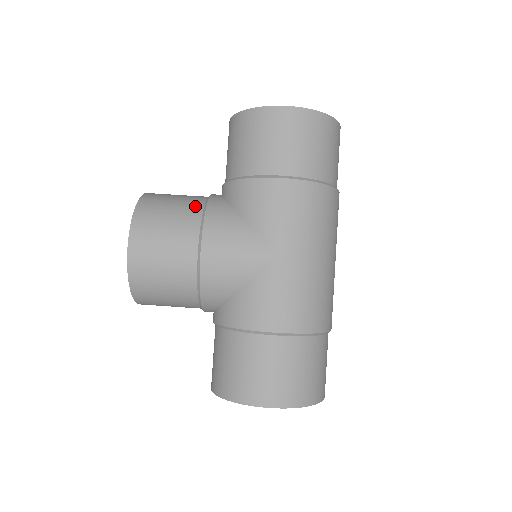
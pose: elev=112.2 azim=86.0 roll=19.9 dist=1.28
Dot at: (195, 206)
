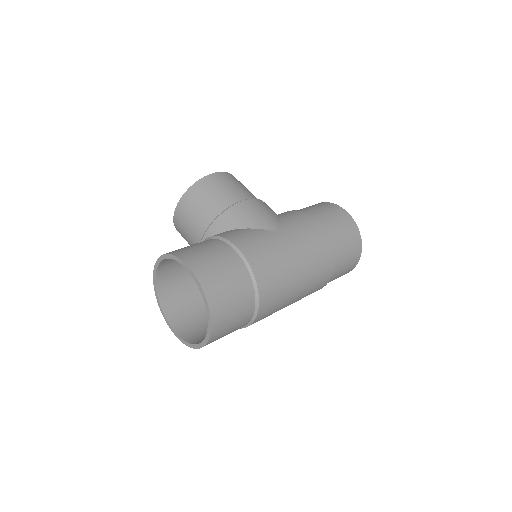
Dot at: occluded
